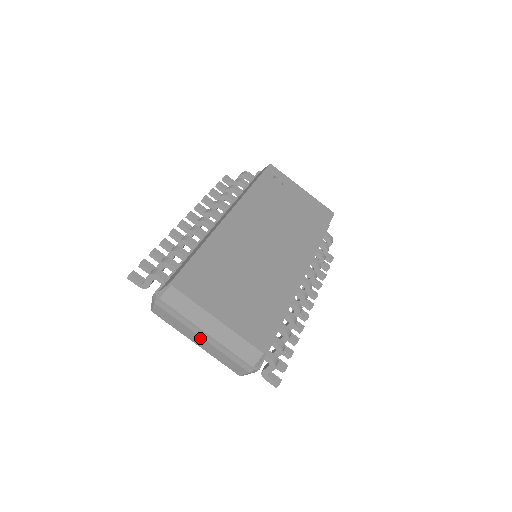
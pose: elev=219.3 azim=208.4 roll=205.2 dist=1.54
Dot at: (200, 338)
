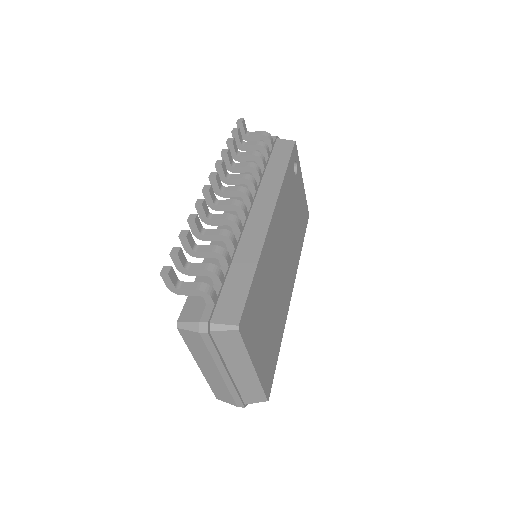
Dot at: (216, 371)
